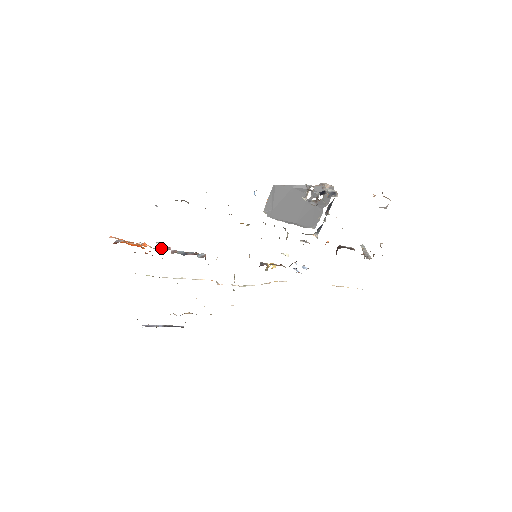
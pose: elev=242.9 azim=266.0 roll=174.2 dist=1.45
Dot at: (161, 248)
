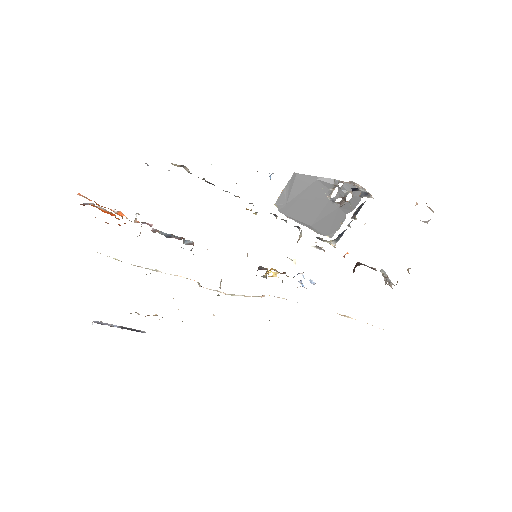
Dot at: occluded
